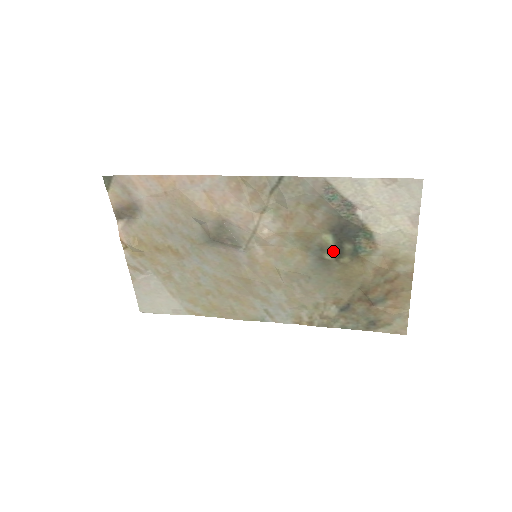
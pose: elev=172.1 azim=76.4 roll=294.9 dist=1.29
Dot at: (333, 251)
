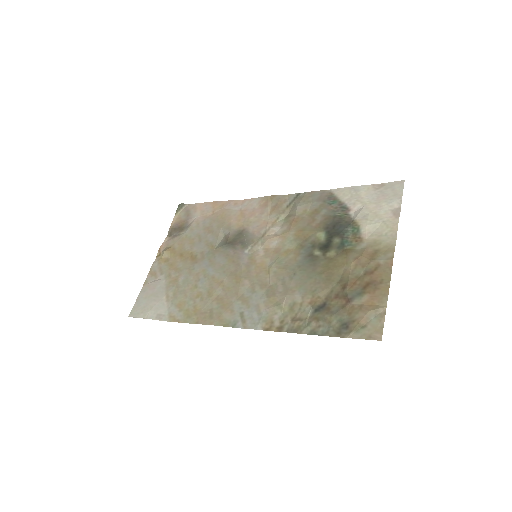
Dot at: (323, 246)
